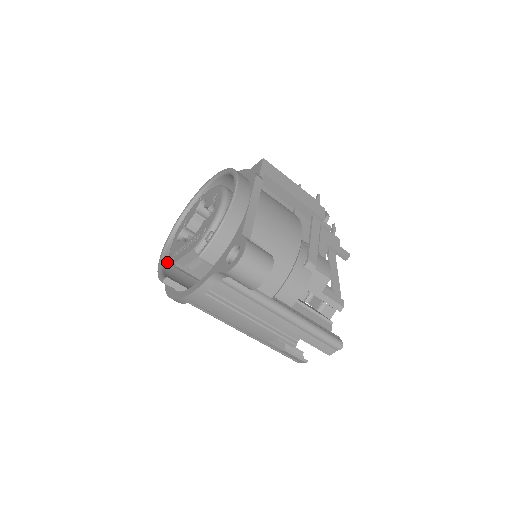
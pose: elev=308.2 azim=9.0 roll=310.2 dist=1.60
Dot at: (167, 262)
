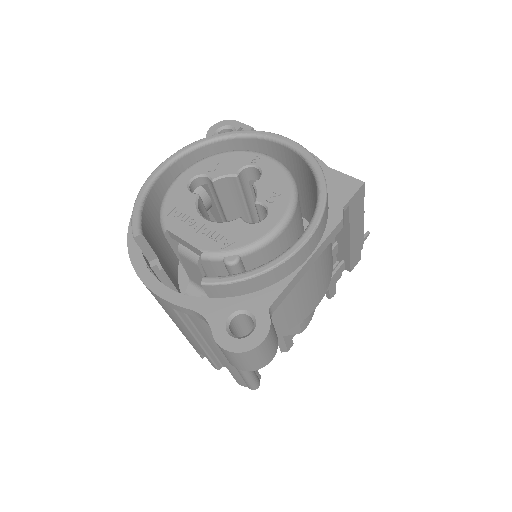
Dot at: (156, 189)
